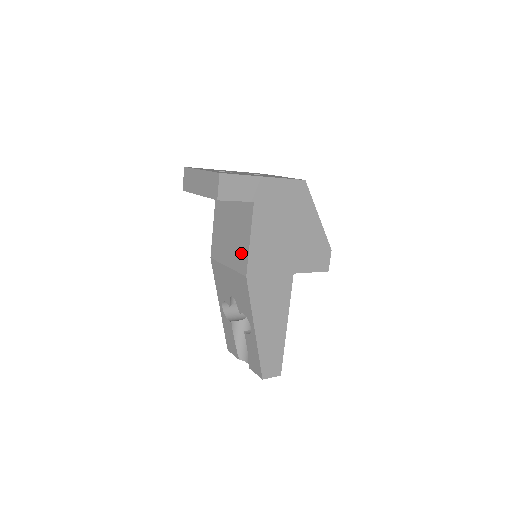
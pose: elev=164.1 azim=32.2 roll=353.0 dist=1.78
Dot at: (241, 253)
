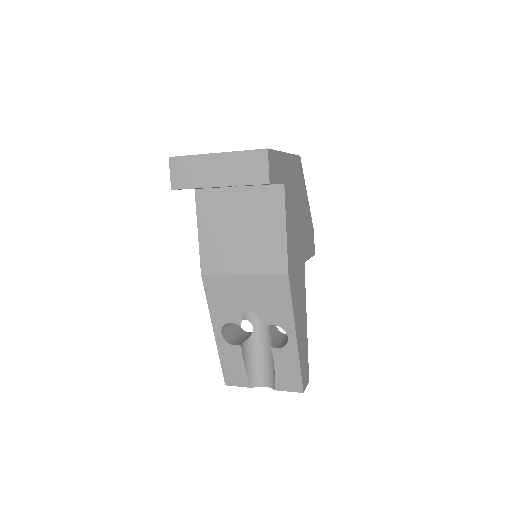
Dot at: (271, 250)
